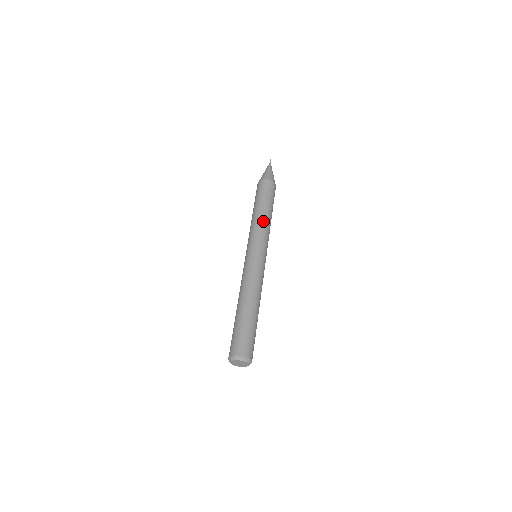
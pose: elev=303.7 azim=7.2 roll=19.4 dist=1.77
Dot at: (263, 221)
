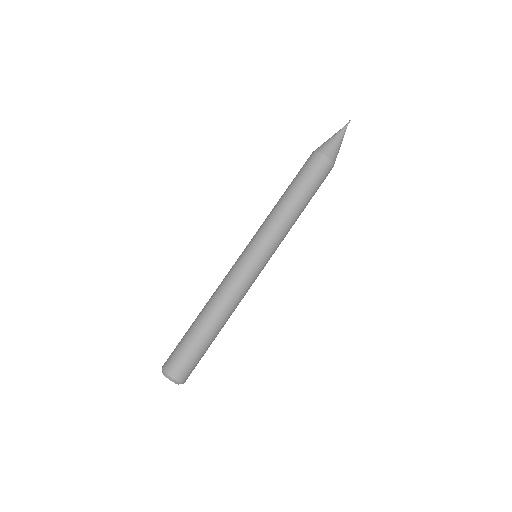
Dot at: (284, 215)
